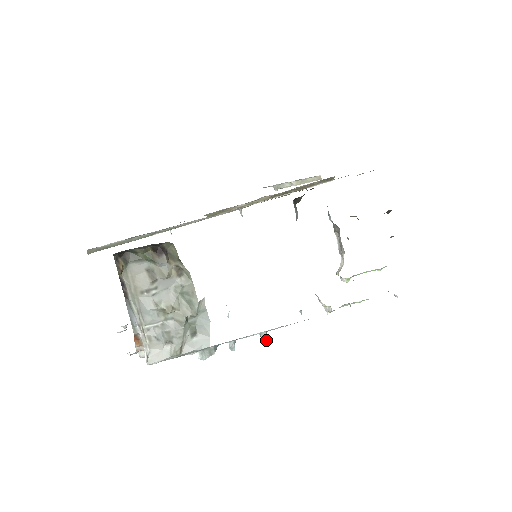
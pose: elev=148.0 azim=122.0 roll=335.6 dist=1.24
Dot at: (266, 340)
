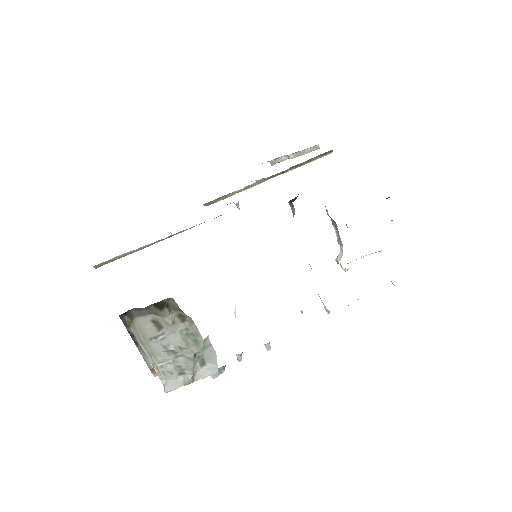
Dot at: (270, 349)
